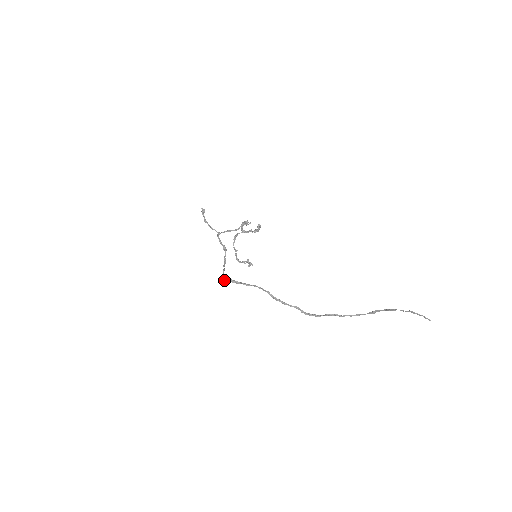
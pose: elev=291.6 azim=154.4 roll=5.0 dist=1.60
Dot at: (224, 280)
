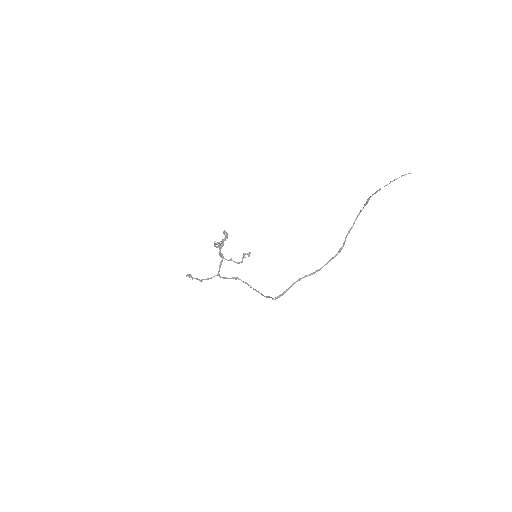
Dot at: occluded
